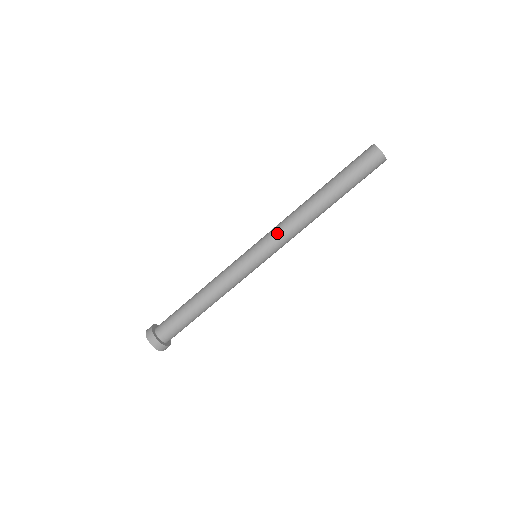
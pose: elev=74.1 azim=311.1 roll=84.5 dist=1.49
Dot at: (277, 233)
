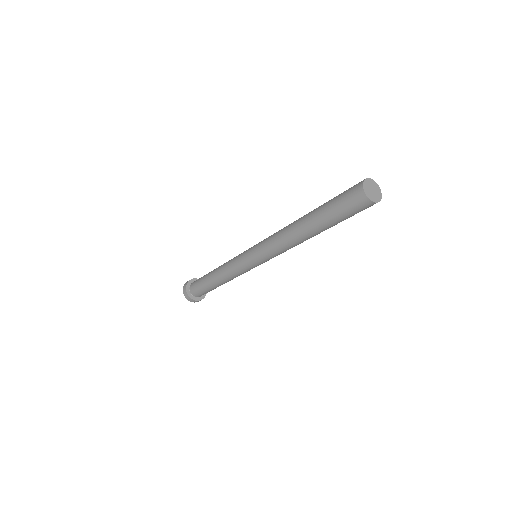
Dot at: (267, 249)
